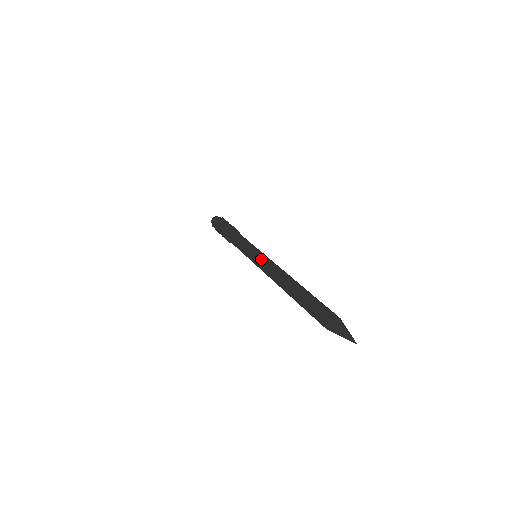
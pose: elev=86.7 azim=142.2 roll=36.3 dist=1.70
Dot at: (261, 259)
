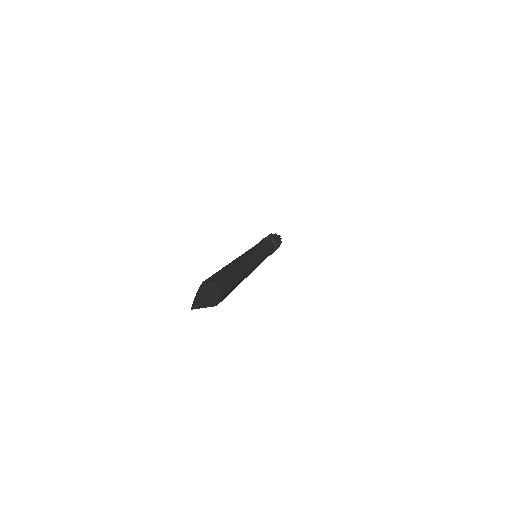
Dot at: occluded
